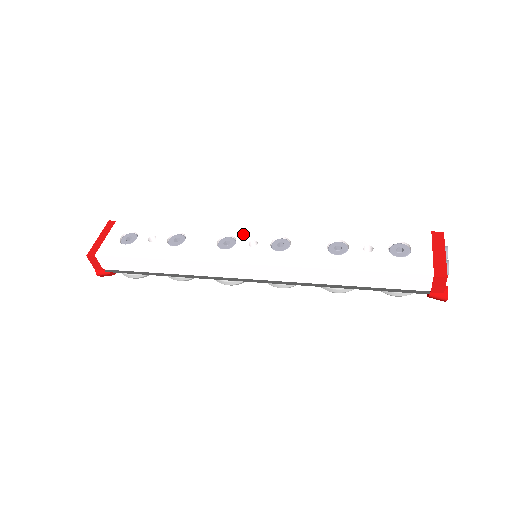
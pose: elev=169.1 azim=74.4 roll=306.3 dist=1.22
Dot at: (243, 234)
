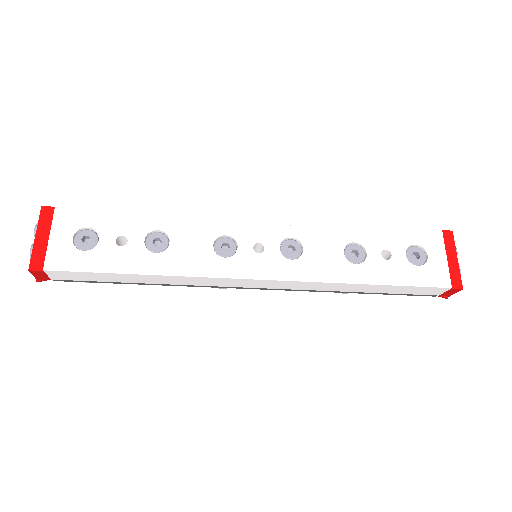
Dot at: (243, 233)
